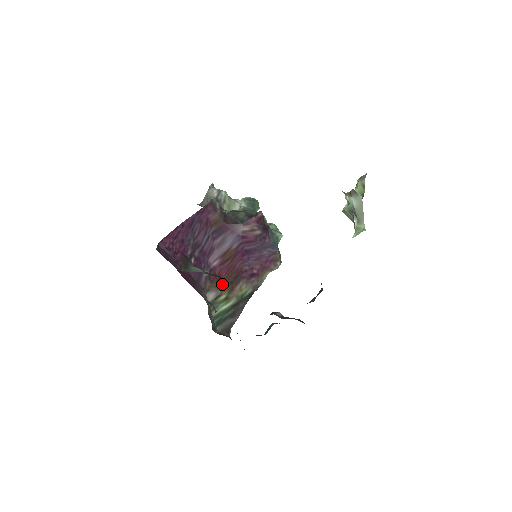
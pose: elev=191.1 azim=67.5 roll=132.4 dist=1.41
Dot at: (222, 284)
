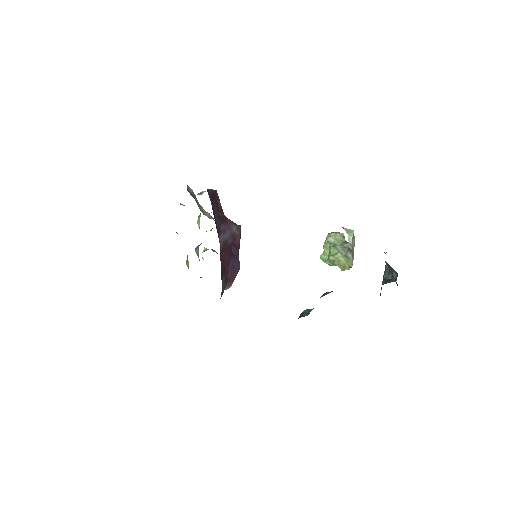
Dot at: occluded
